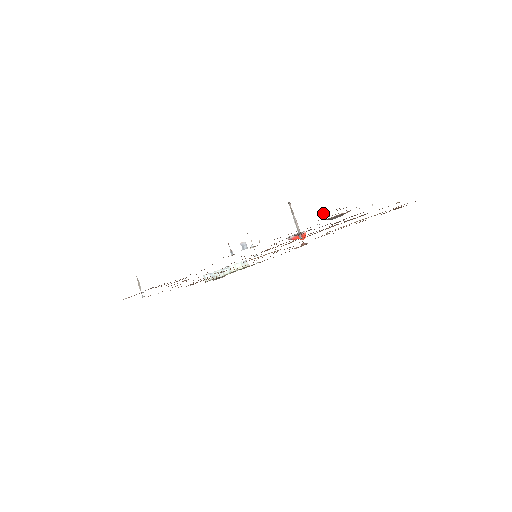
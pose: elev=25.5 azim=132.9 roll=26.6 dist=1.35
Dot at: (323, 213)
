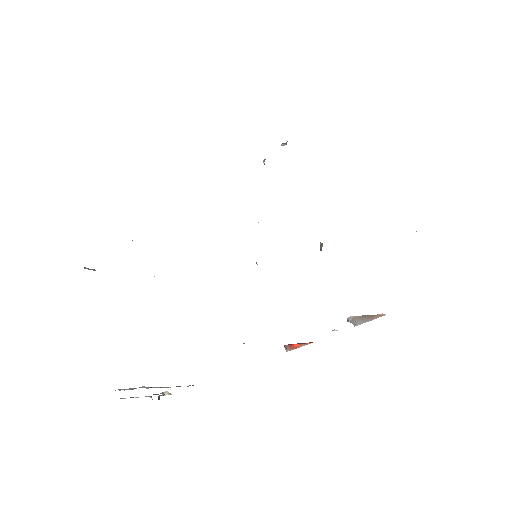
Dot at: occluded
